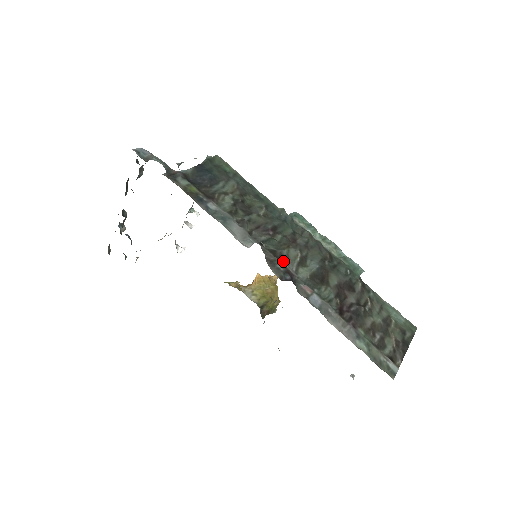
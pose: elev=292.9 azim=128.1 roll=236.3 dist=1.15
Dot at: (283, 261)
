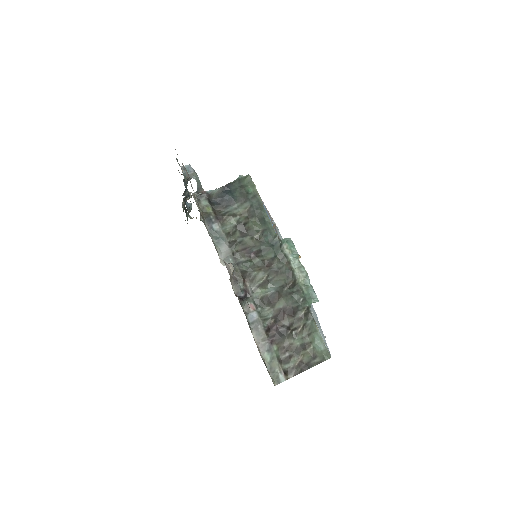
Dot at: (247, 281)
